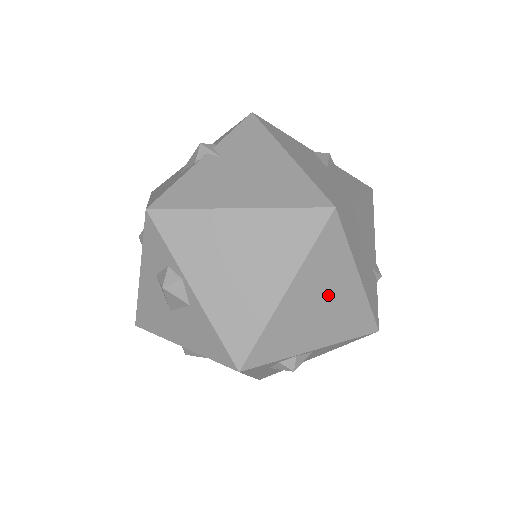
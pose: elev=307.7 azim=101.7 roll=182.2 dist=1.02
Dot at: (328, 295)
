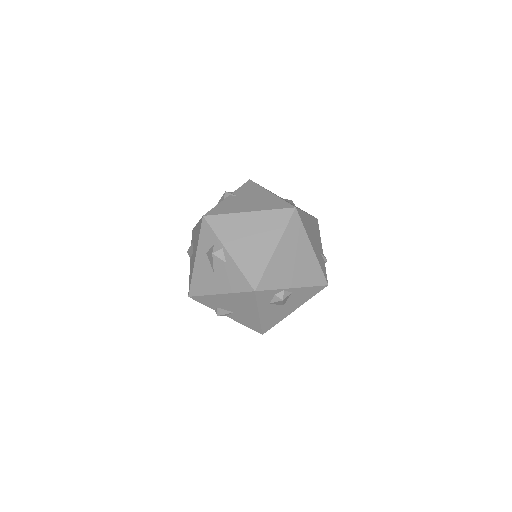
Dot at: (297, 255)
